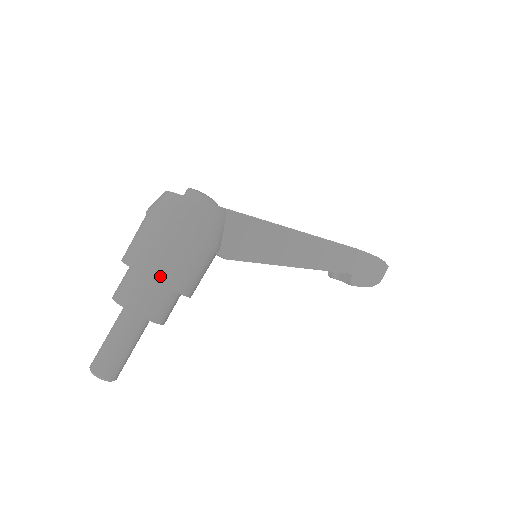
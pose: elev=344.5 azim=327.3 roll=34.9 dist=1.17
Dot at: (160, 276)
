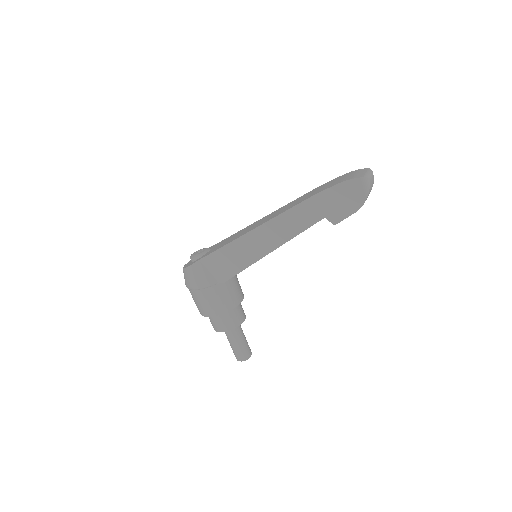
Dot at: (203, 313)
